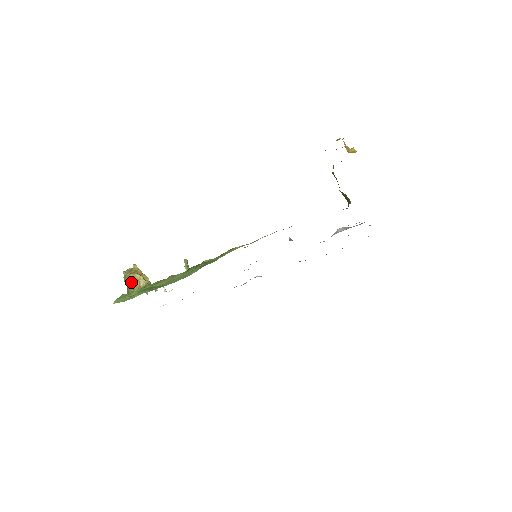
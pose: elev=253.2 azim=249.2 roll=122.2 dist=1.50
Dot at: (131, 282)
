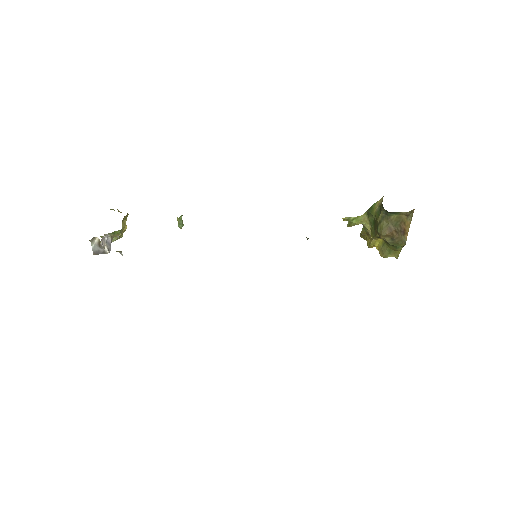
Dot at: occluded
